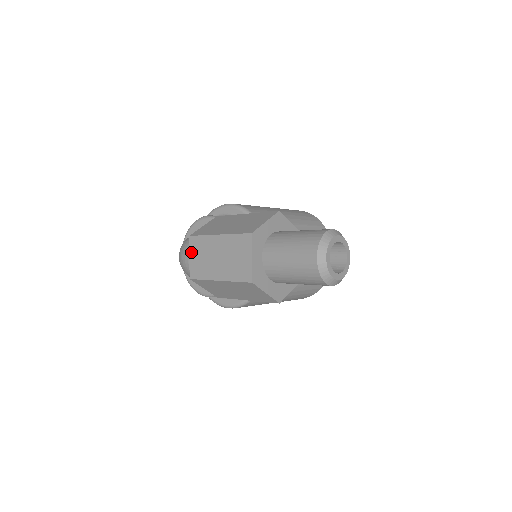
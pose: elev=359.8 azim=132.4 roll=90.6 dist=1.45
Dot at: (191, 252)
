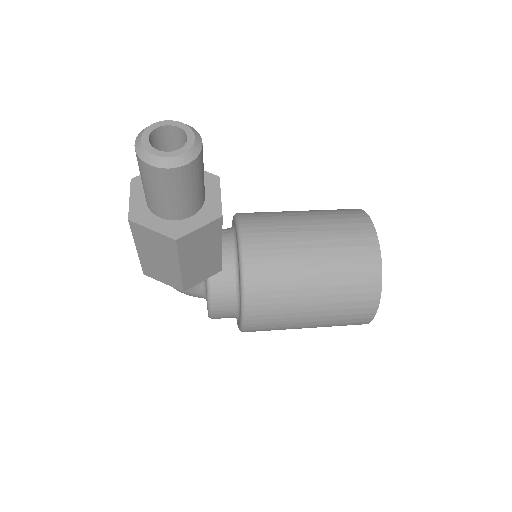
Dot at: occluded
